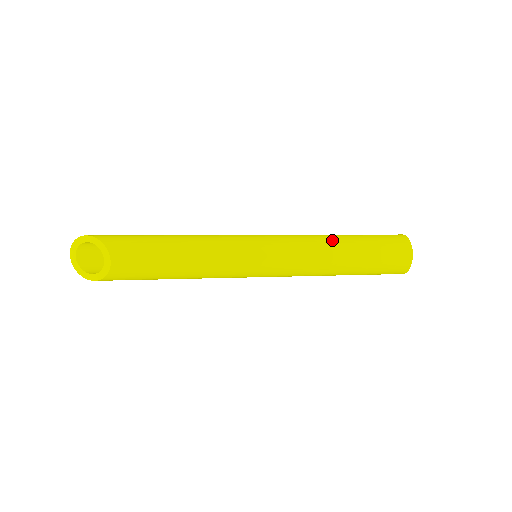
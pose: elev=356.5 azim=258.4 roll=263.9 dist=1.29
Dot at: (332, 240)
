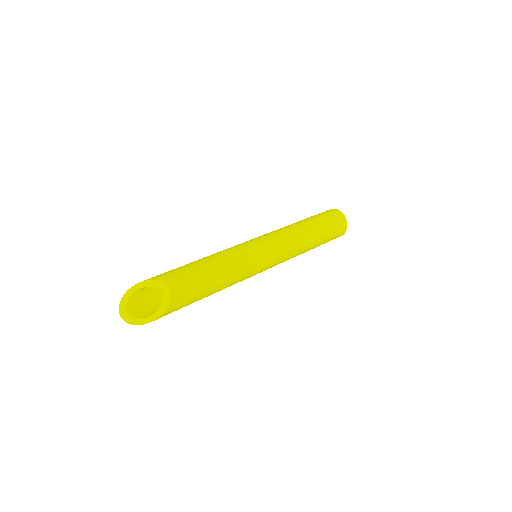
Dot at: (295, 224)
